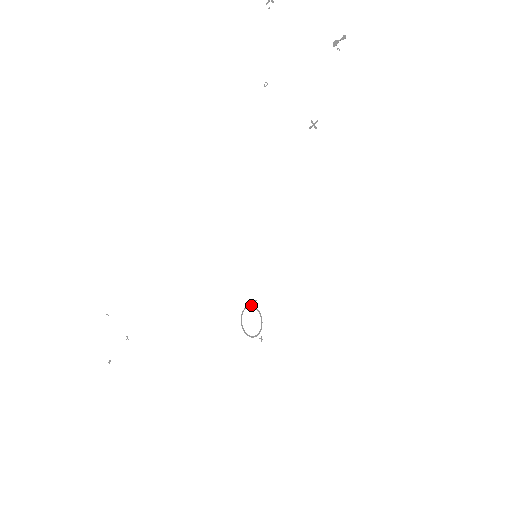
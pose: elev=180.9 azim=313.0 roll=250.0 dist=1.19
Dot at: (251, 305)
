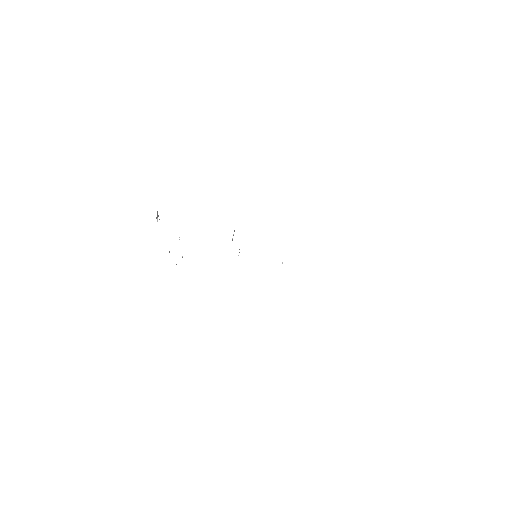
Dot at: occluded
